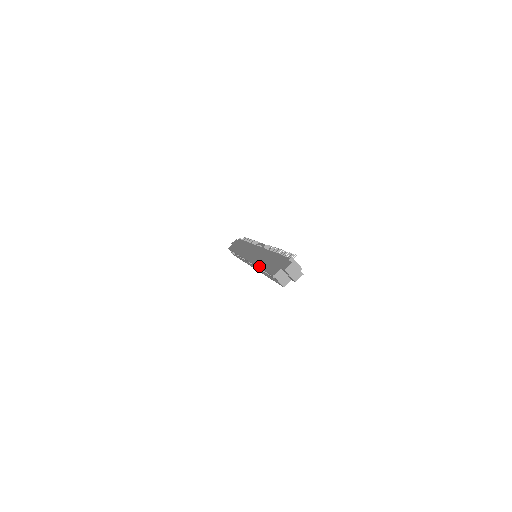
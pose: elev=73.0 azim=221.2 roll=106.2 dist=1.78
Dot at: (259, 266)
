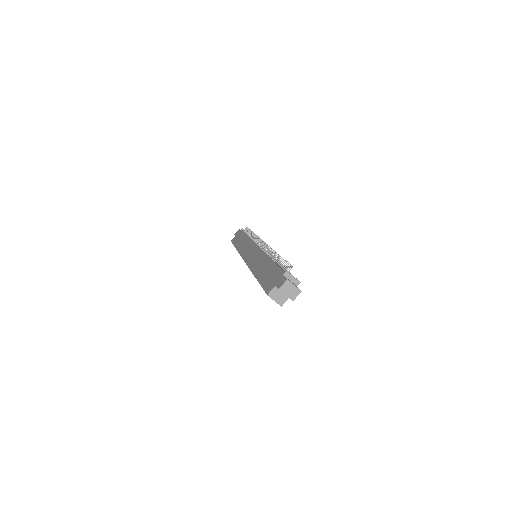
Dot at: (255, 276)
